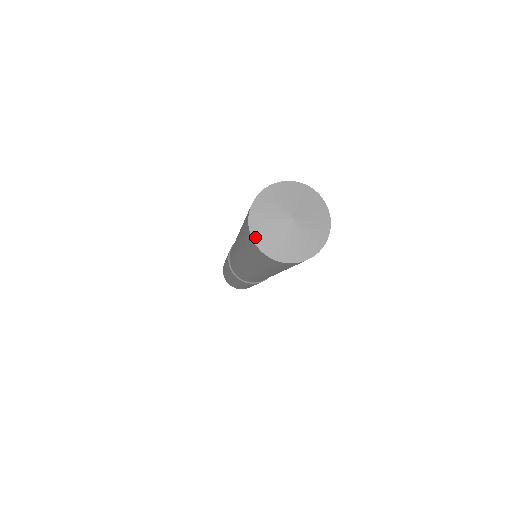
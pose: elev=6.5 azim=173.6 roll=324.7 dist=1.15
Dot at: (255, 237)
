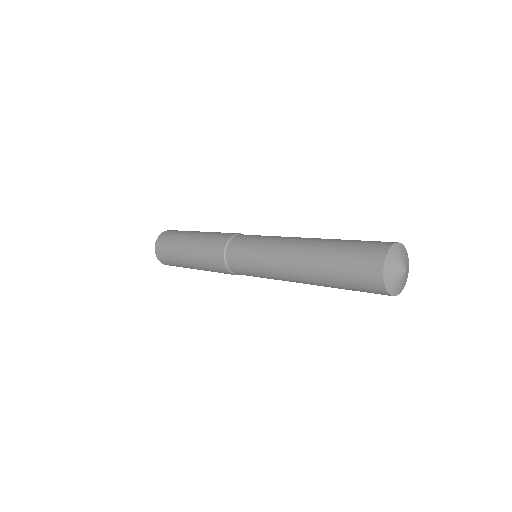
Dot at: (385, 268)
